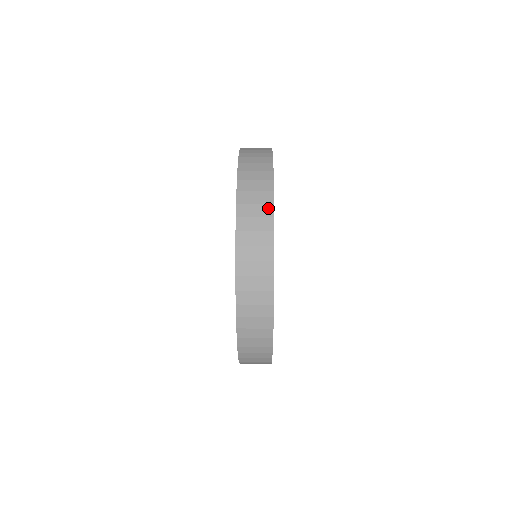
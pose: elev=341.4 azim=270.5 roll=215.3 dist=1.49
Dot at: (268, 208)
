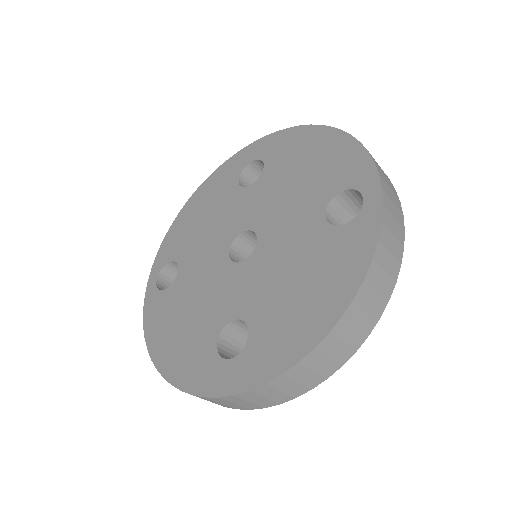
Dot at: occluded
